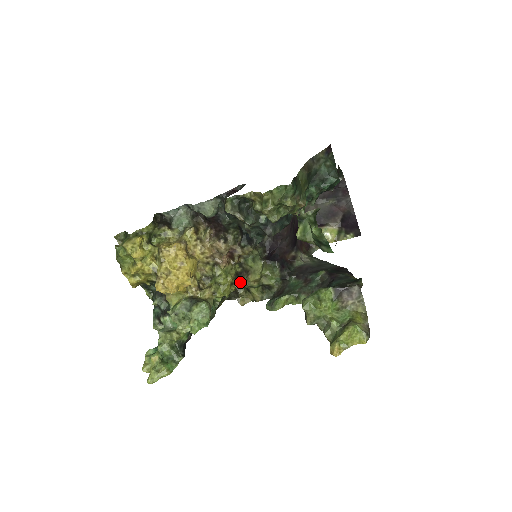
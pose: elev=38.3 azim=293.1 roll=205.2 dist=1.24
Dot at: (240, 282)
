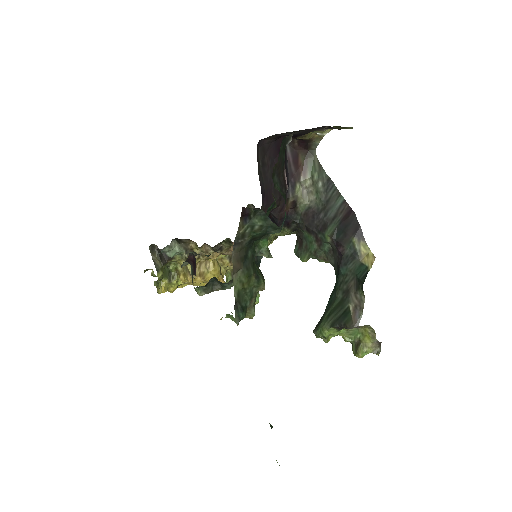
Dot at: occluded
